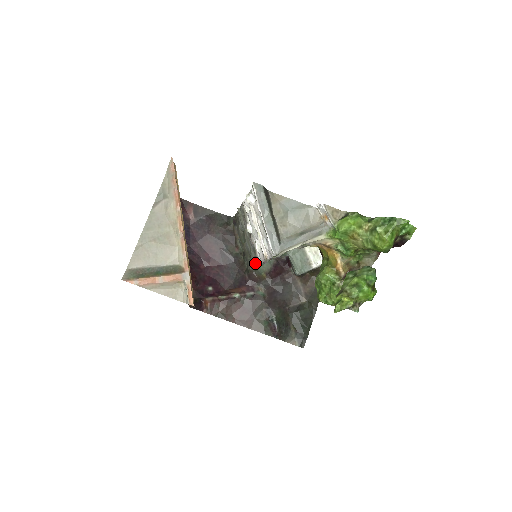
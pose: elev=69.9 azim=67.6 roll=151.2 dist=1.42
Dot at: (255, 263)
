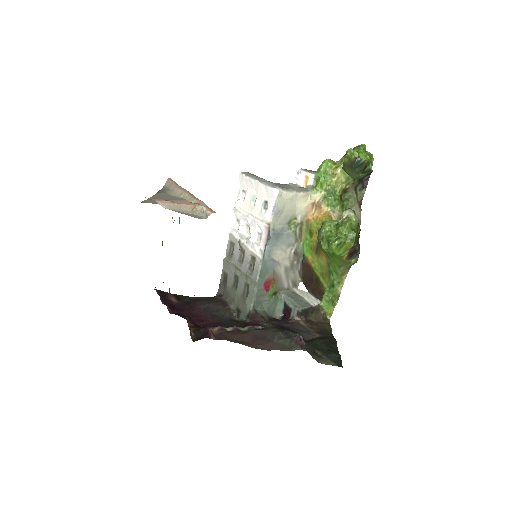
Dot at: (256, 279)
